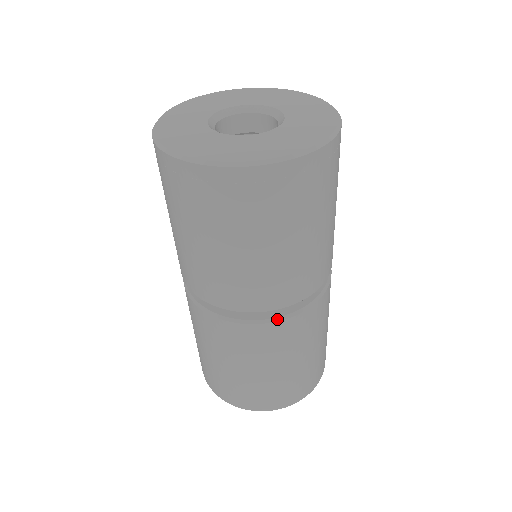
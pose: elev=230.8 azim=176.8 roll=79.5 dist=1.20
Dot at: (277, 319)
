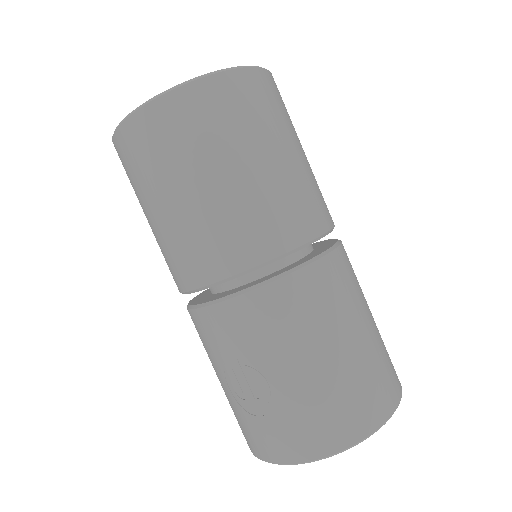
Dot at: (332, 248)
